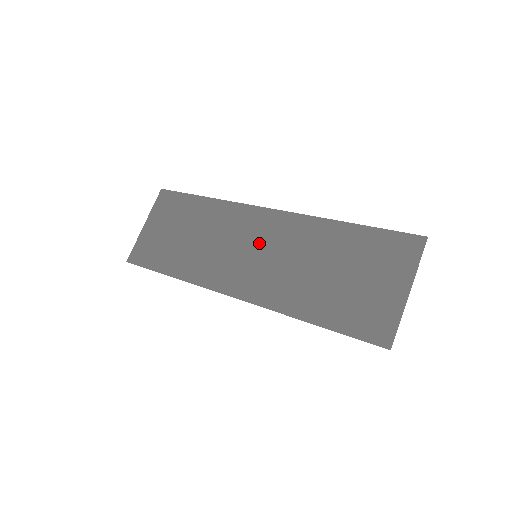
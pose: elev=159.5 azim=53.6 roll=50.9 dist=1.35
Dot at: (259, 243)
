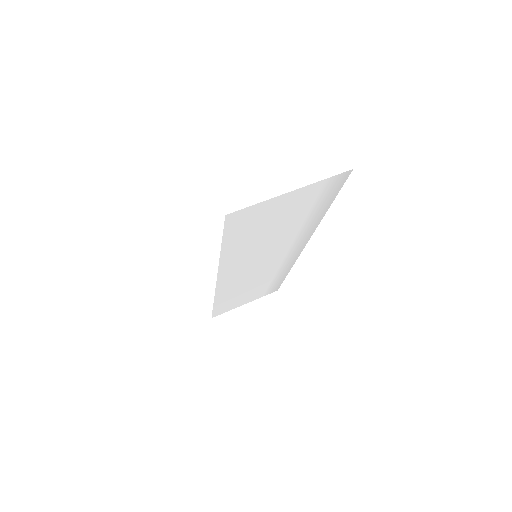
Dot at: occluded
